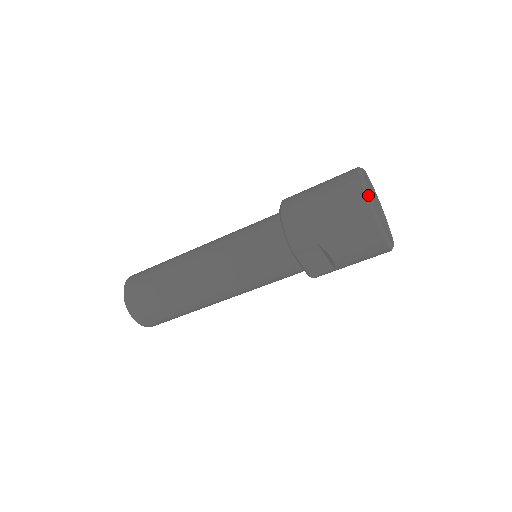
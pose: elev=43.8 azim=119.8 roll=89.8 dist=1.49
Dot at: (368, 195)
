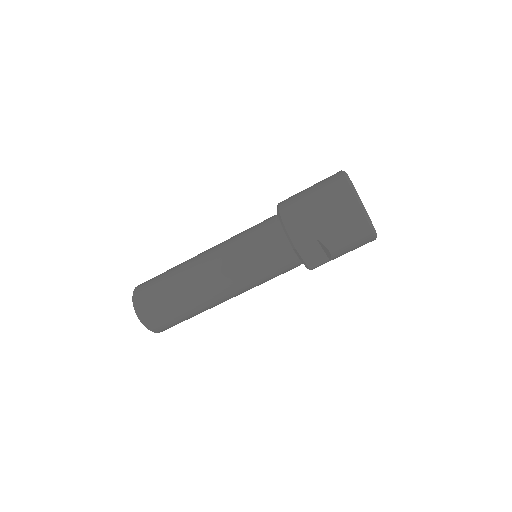
Dot at: (356, 194)
